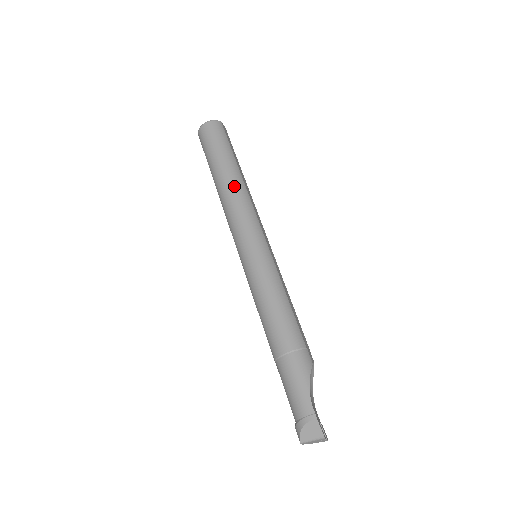
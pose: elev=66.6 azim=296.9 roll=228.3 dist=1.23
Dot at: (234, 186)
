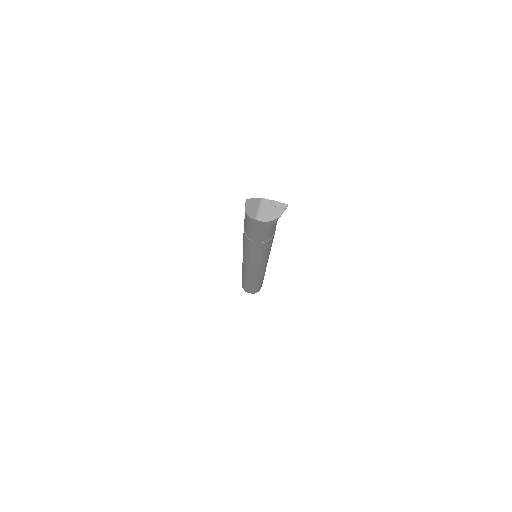
Dot at: occluded
